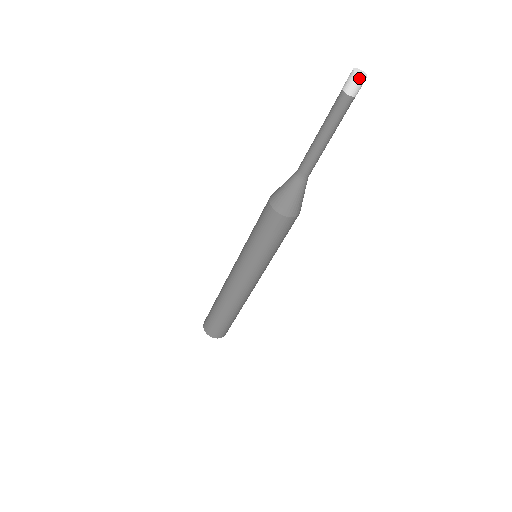
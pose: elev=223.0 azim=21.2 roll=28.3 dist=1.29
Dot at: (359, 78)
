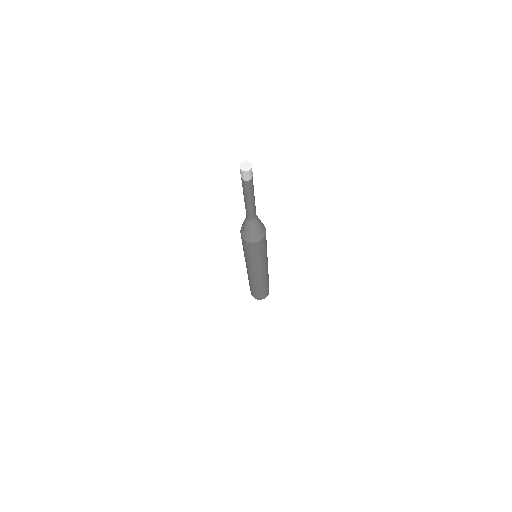
Dot at: (241, 170)
